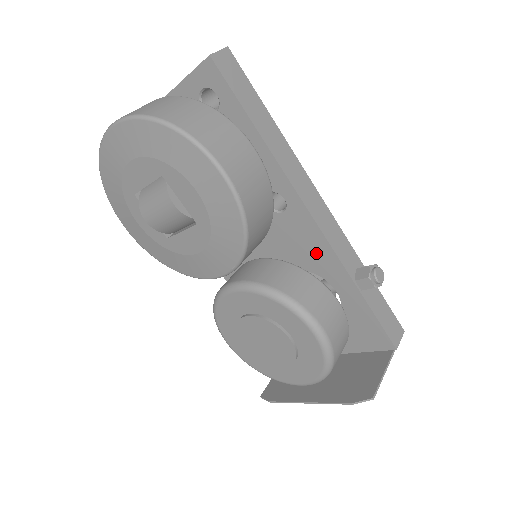
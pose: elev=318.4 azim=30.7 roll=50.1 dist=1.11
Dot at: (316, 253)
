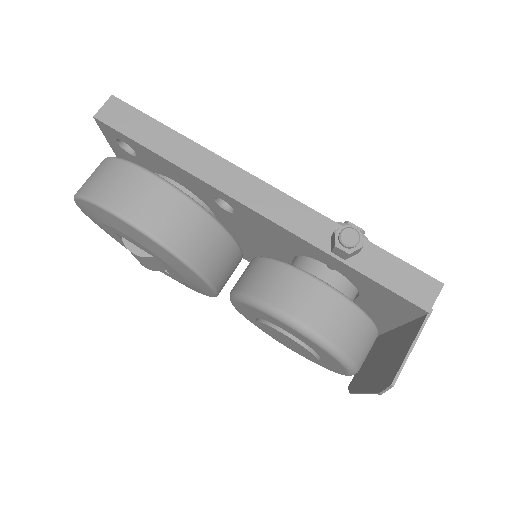
Dot at: (284, 237)
